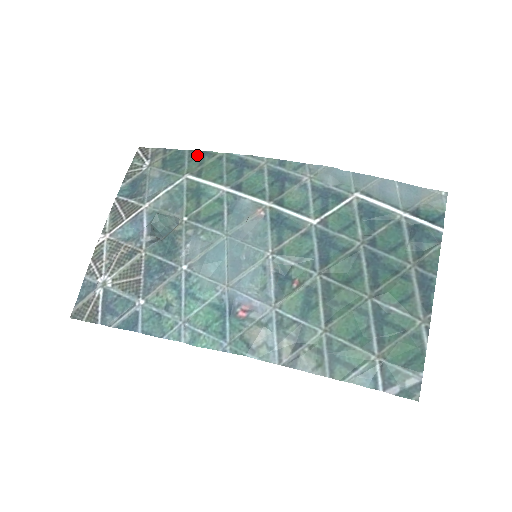
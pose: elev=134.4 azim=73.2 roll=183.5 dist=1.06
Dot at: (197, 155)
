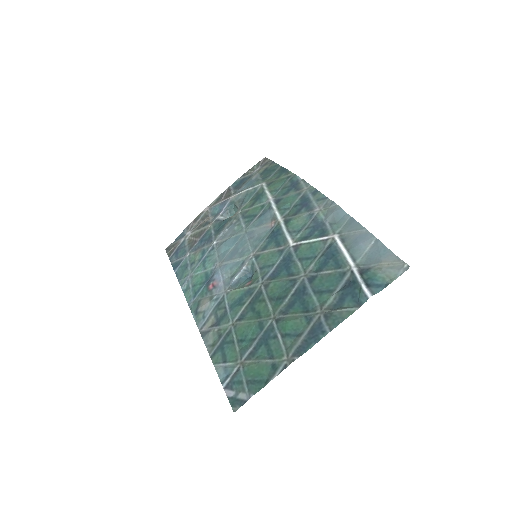
Dot at: (281, 171)
